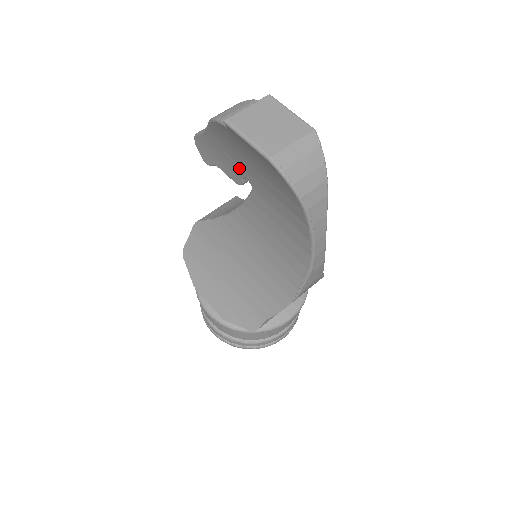
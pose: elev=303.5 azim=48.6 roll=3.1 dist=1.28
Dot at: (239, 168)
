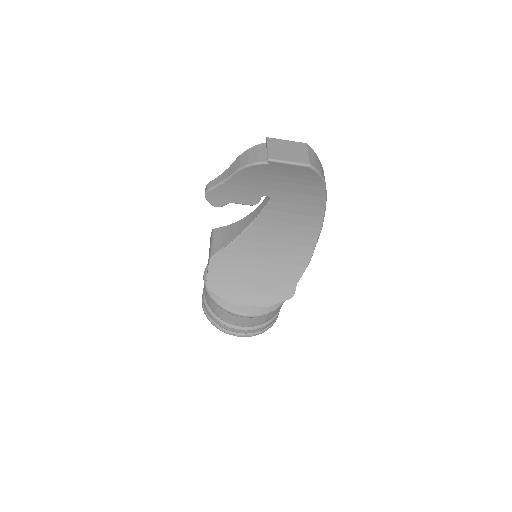
Dot at: (260, 191)
